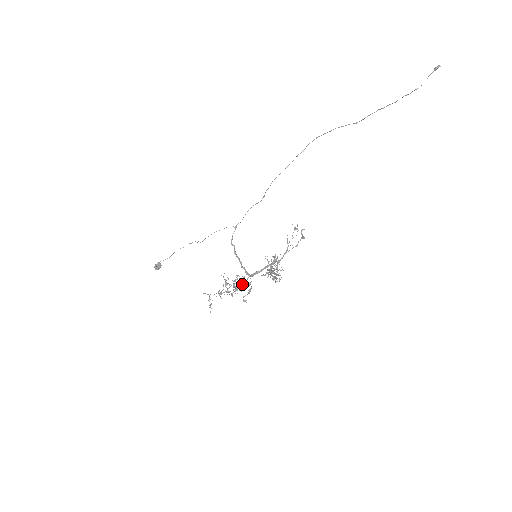
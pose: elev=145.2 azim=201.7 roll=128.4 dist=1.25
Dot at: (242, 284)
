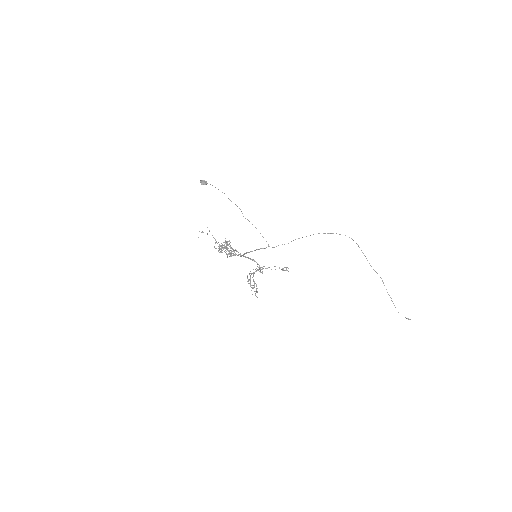
Dot at: (232, 251)
